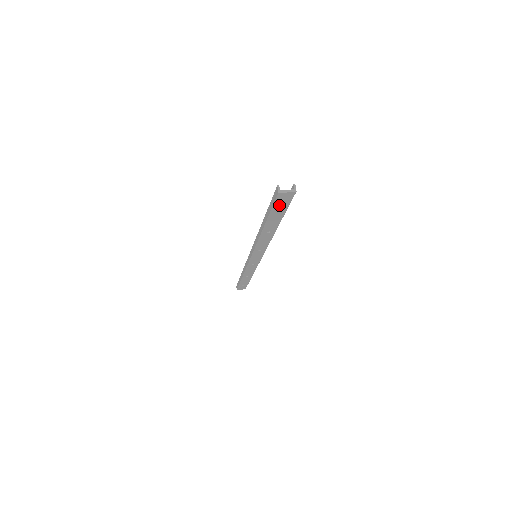
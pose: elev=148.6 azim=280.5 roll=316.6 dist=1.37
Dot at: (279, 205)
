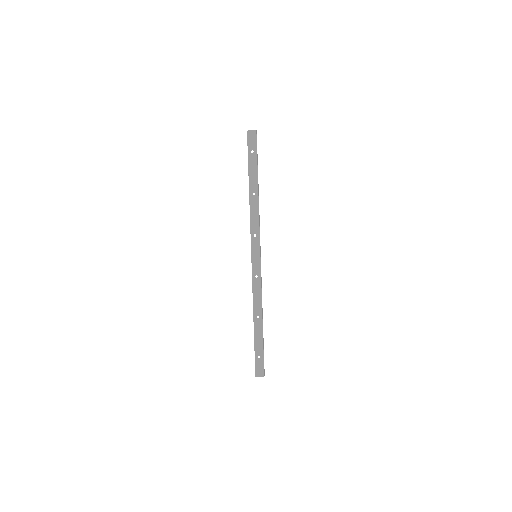
Dot at: (251, 148)
